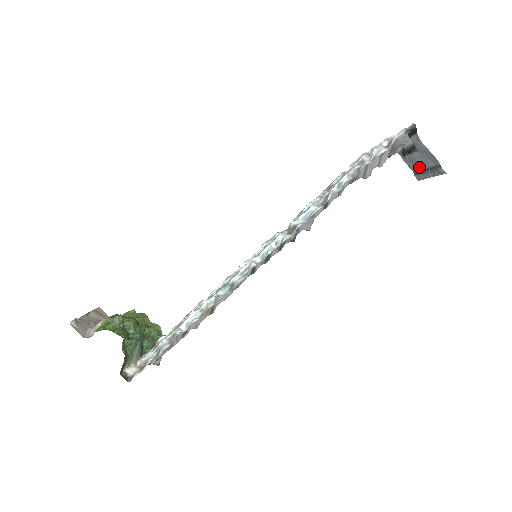
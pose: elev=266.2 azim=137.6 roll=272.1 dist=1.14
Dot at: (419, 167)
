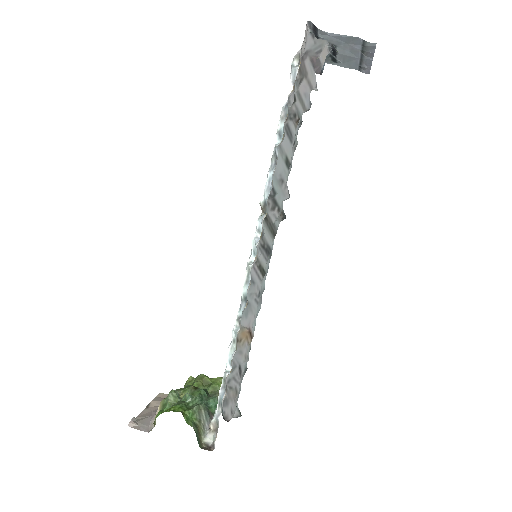
Dot at: (355, 60)
